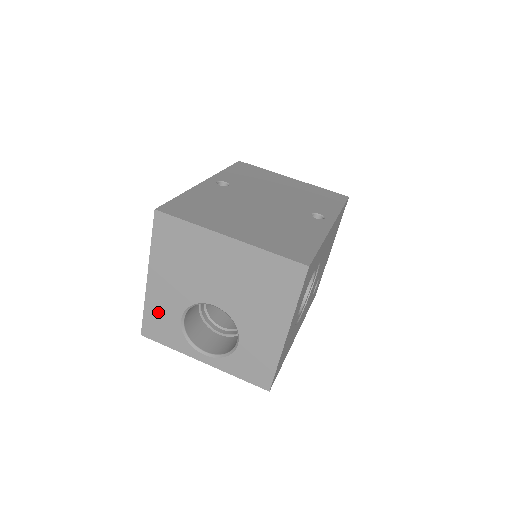
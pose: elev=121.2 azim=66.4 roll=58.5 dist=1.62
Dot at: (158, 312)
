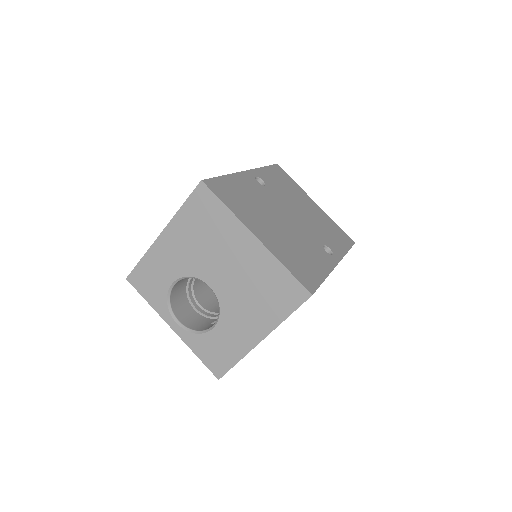
Dot at: (154, 267)
